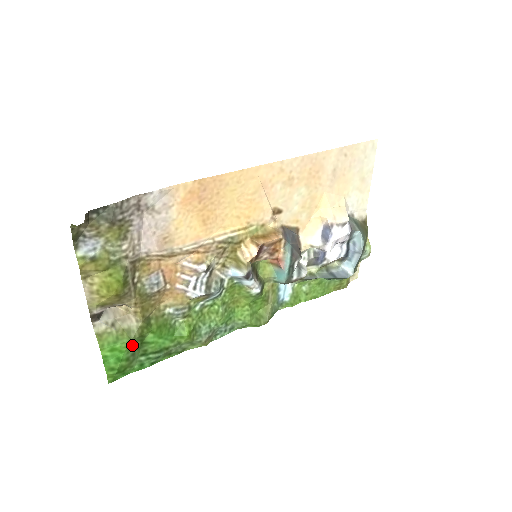
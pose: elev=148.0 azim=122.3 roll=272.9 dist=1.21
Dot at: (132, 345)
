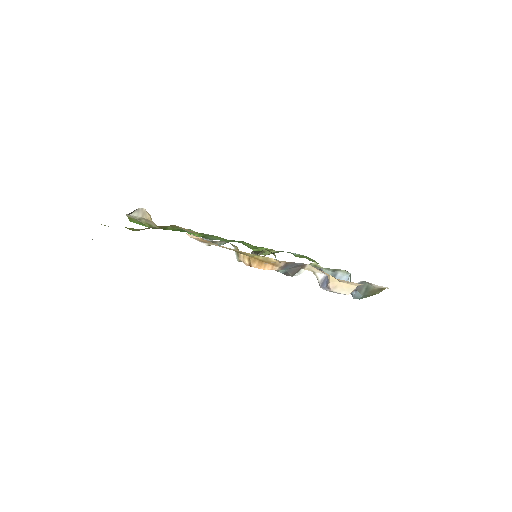
Dot at: occluded
